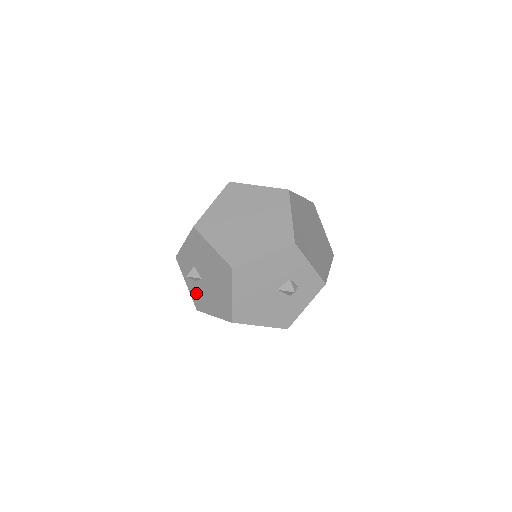
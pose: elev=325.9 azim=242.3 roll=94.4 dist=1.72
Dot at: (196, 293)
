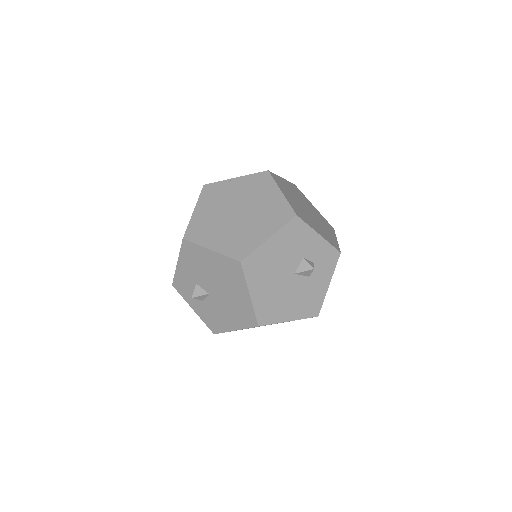
Dot at: (207, 314)
